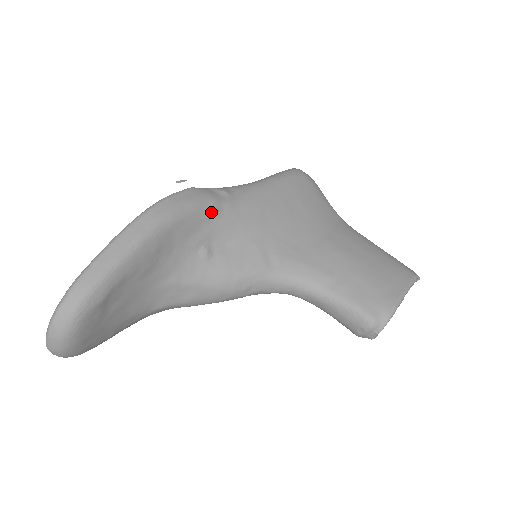
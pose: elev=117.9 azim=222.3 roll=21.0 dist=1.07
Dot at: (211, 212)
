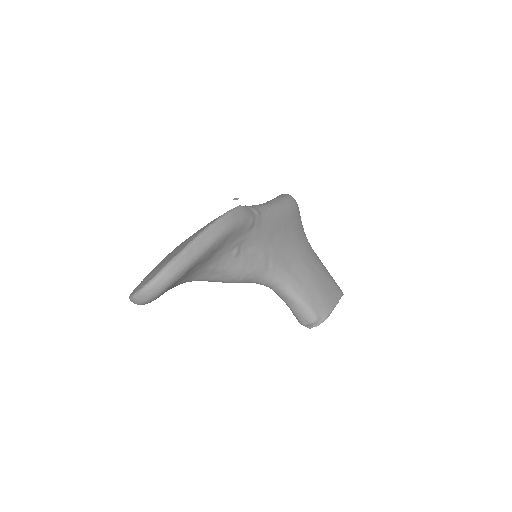
Dot at: (249, 227)
